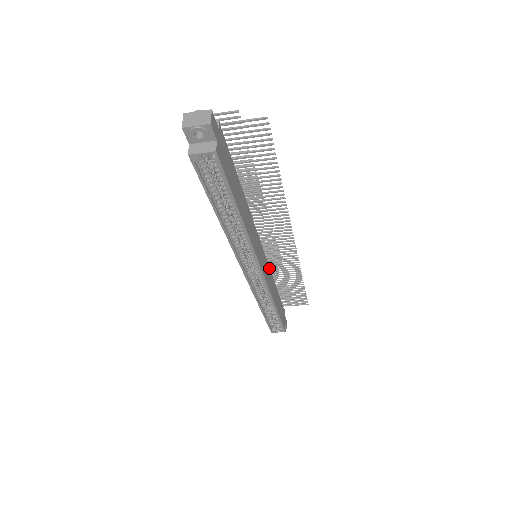
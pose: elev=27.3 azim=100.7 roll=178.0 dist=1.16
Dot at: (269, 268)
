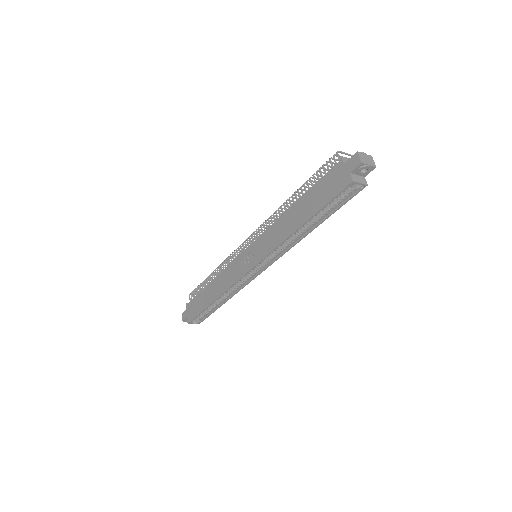
Dot at: occluded
